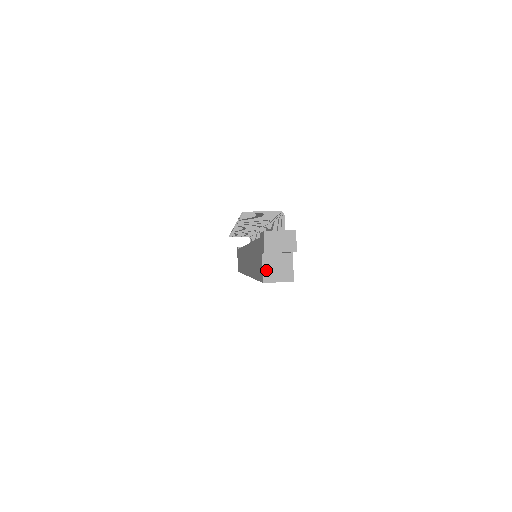
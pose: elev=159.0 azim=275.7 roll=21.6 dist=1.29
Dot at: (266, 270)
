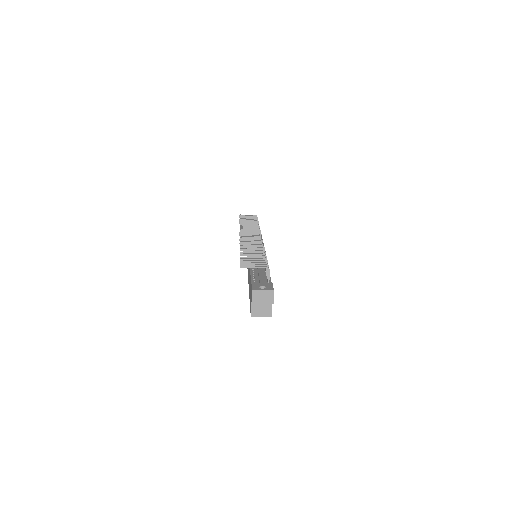
Dot at: (253, 309)
